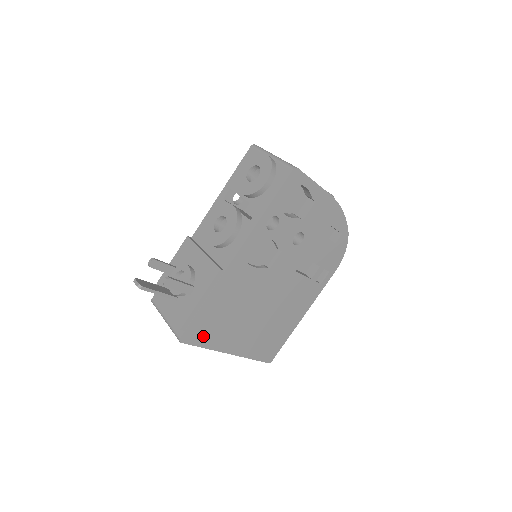
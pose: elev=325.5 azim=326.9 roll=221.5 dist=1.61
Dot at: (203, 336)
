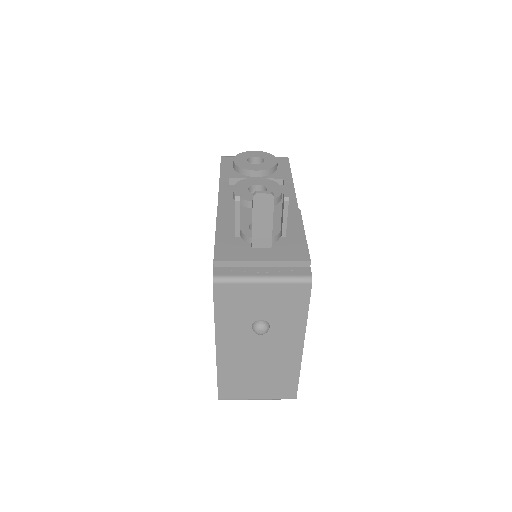
Dot at: occluded
